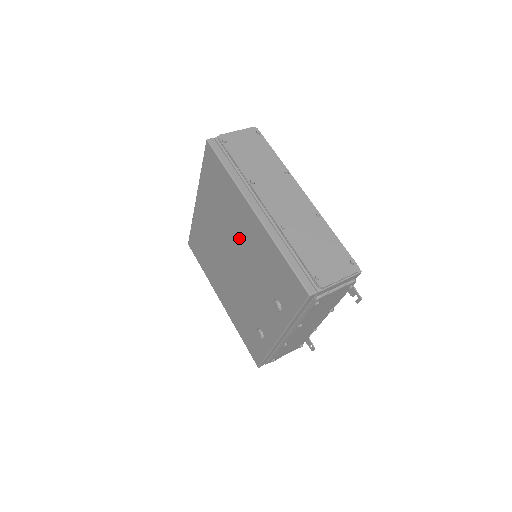
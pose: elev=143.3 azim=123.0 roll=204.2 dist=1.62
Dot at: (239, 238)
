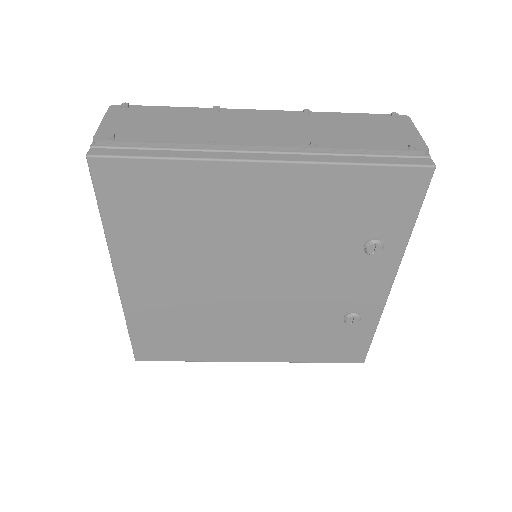
Dot at: (249, 236)
